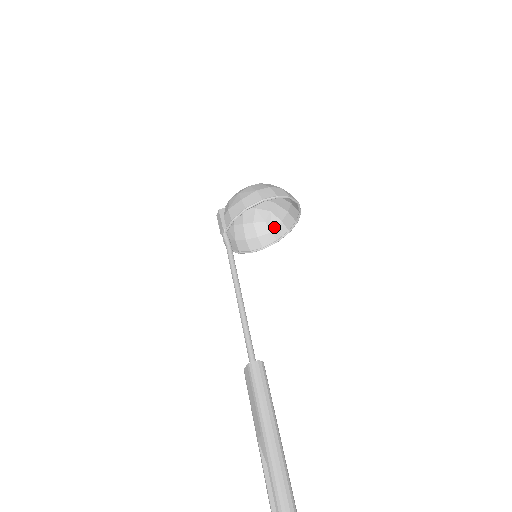
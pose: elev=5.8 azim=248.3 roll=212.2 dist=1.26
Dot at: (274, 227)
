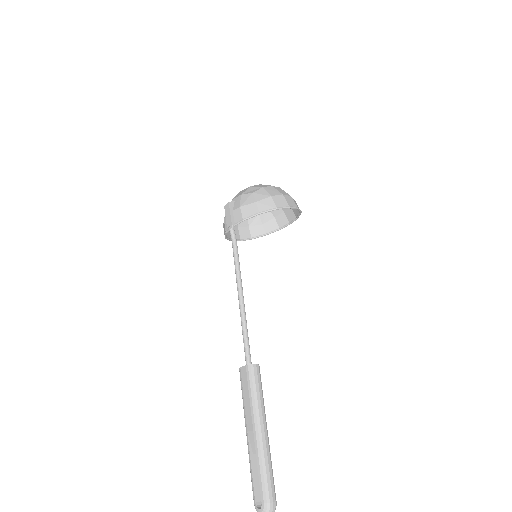
Dot at: (266, 221)
